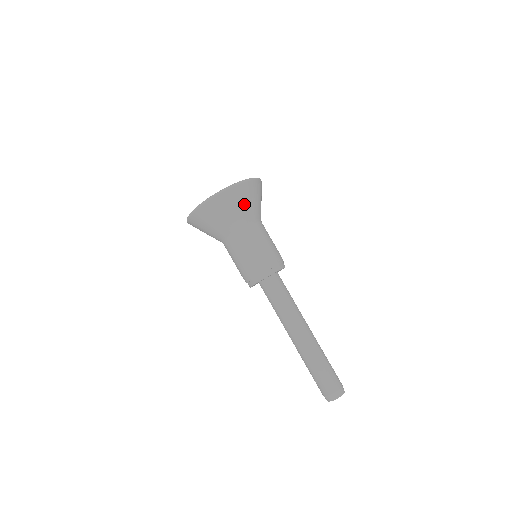
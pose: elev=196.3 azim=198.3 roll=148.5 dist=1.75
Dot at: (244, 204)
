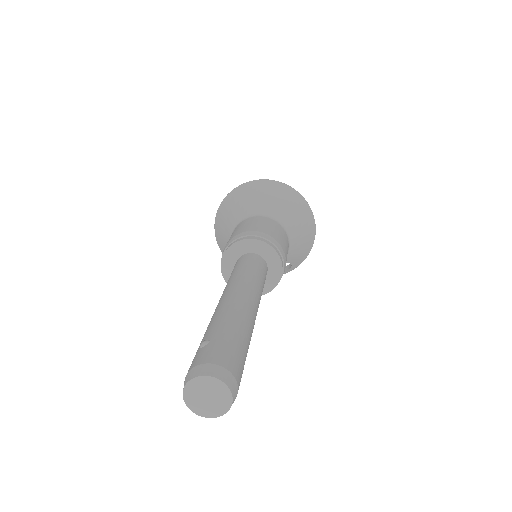
Dot at: (298, 217)
